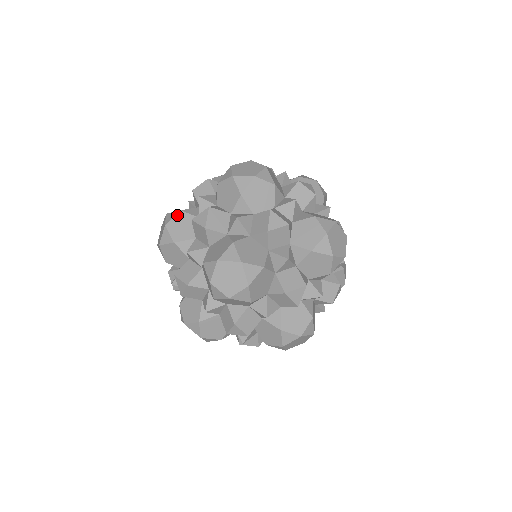
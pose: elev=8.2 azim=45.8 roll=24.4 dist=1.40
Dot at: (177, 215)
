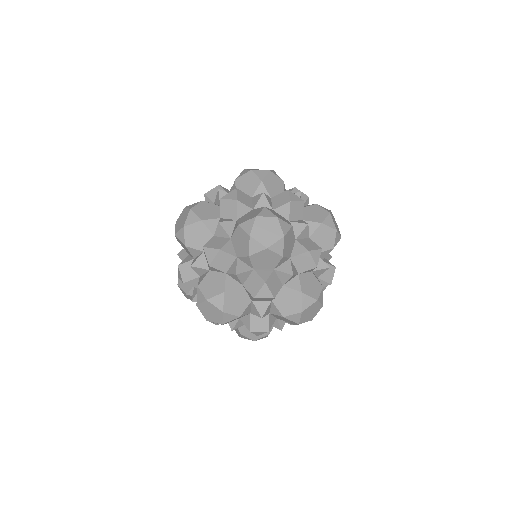
Dot at: (199, 203)
